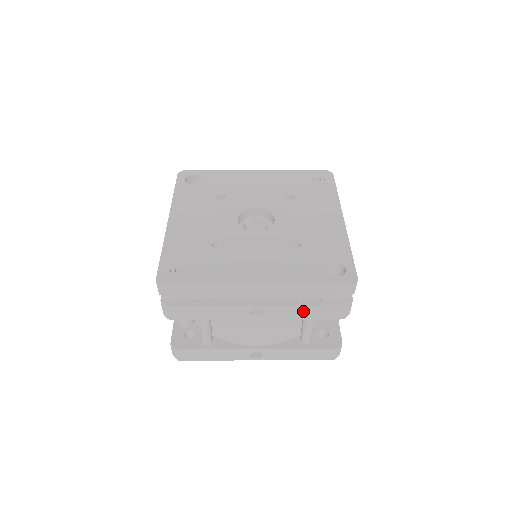
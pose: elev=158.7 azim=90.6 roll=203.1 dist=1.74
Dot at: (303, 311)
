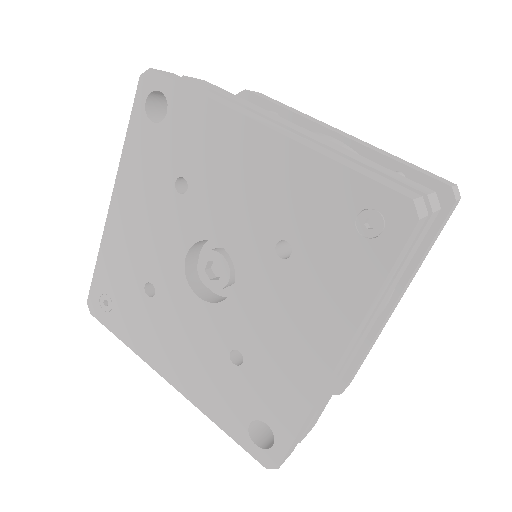
Dot at: occluded
